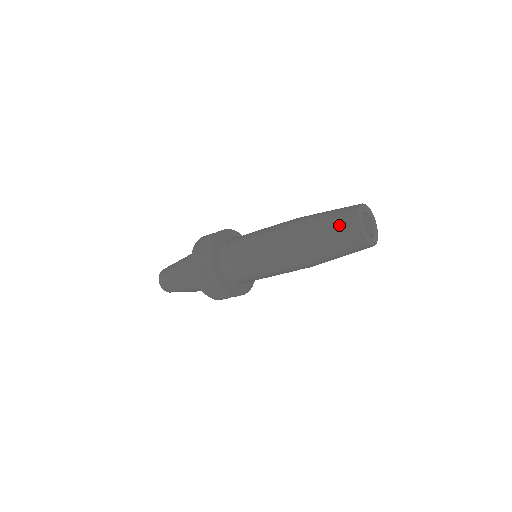
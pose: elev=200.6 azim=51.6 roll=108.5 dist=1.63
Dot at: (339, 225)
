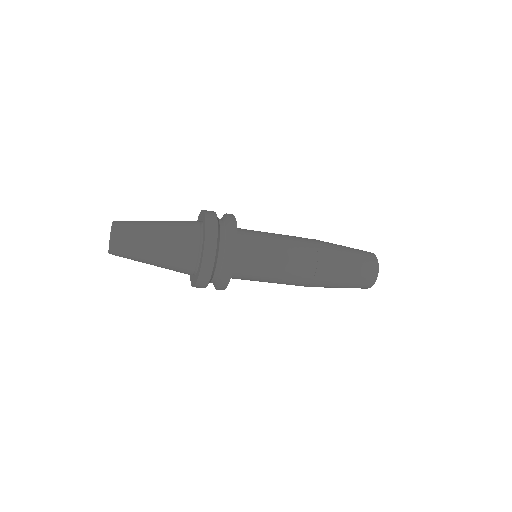
Dot at: (362, 278)
